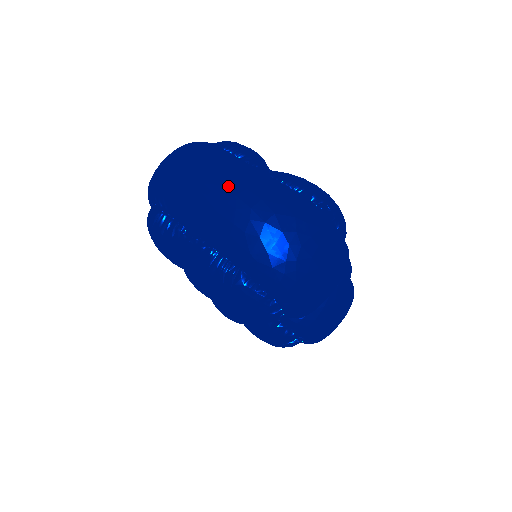
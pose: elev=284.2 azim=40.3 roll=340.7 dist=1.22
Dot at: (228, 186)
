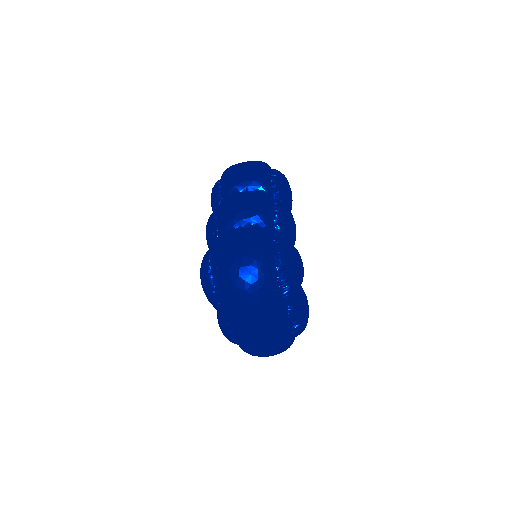
Dot at: (260, 340)
